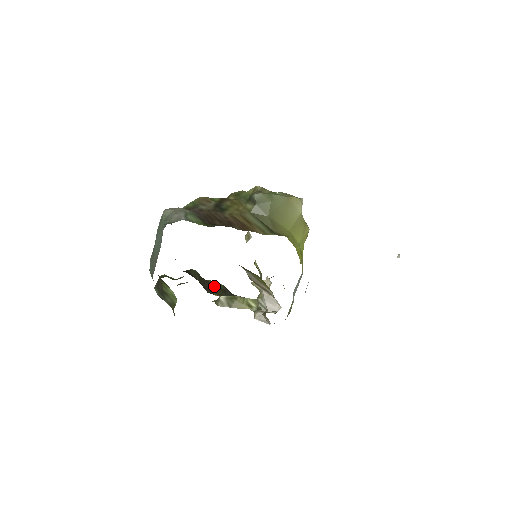
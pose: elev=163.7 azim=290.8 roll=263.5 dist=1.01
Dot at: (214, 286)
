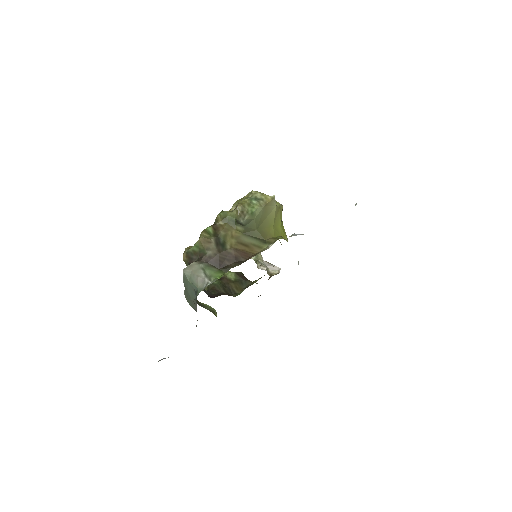
Dot at: (232, 282)
